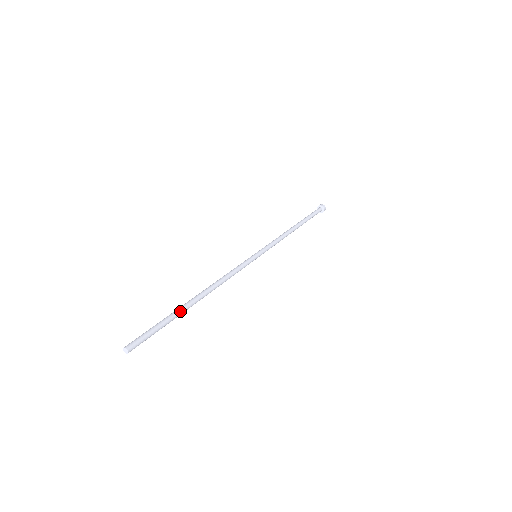
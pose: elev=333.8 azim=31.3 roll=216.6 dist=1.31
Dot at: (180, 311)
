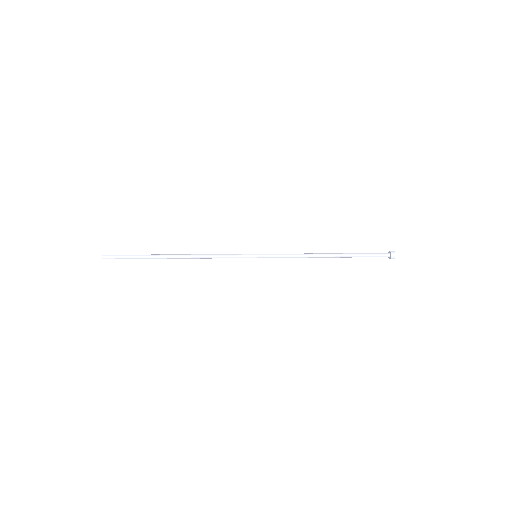
Dot at: (153, 255)
